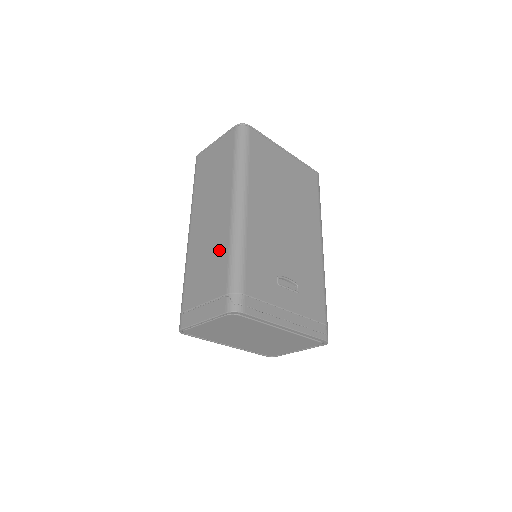
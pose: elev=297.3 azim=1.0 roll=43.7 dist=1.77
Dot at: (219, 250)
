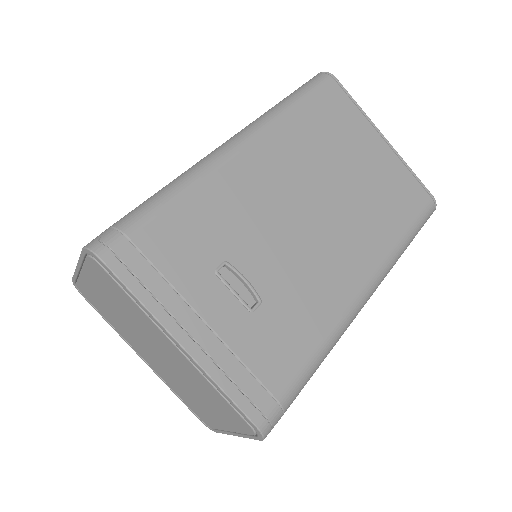
Dot at: occluded
